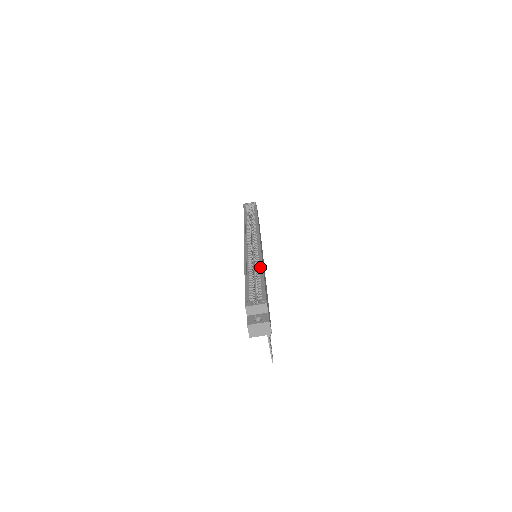
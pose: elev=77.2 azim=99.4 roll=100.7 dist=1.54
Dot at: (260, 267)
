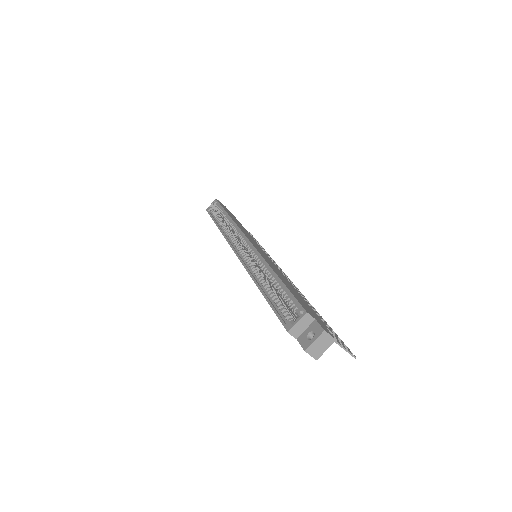
Dot at: (269, 271)
